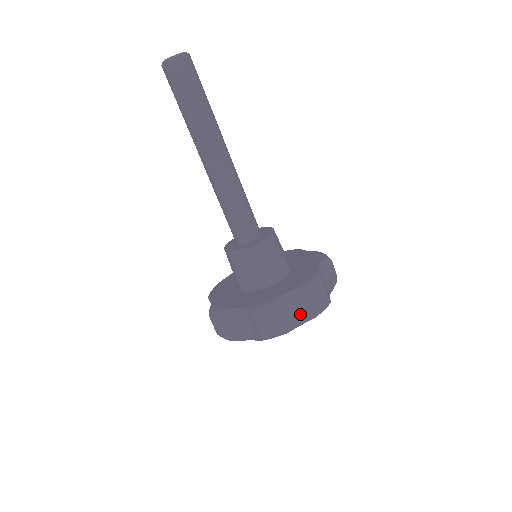
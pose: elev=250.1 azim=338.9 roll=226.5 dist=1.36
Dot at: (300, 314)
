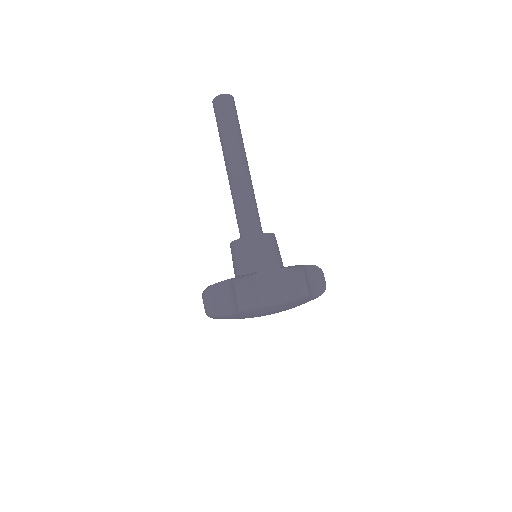
Dot at: (313, 288)
